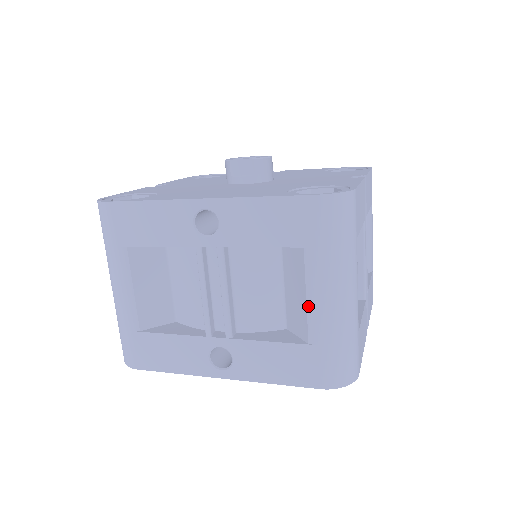
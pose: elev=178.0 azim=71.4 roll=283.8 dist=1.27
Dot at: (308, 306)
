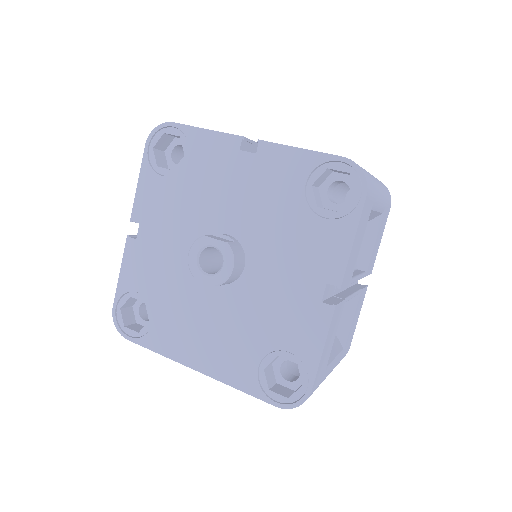
Dot at: occluded
